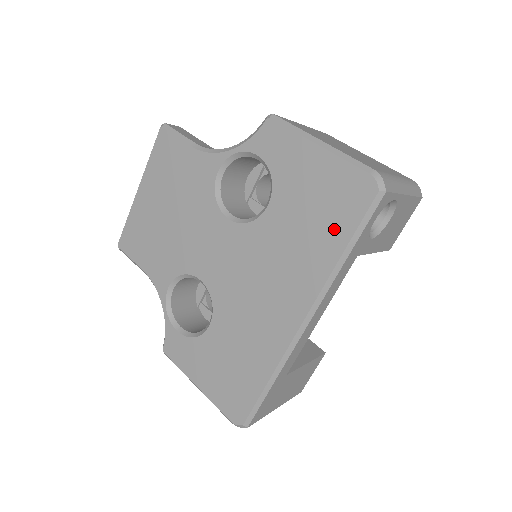
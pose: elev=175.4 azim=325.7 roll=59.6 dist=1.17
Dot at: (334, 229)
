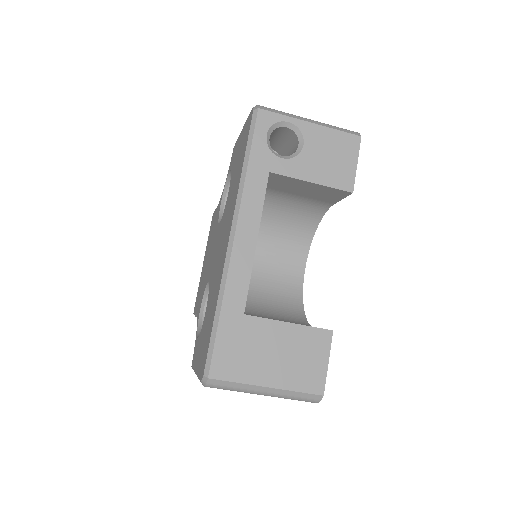
Dot at: (242, 158)
